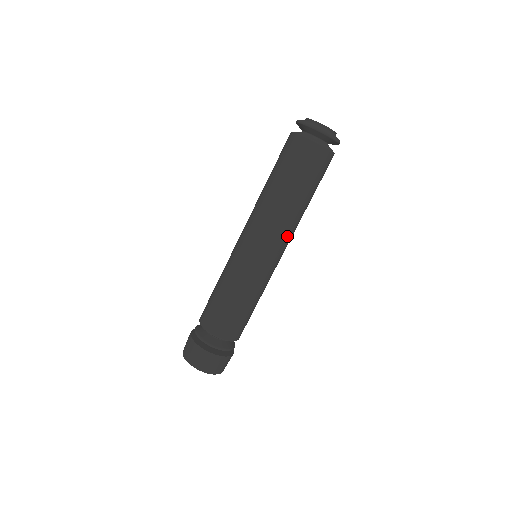
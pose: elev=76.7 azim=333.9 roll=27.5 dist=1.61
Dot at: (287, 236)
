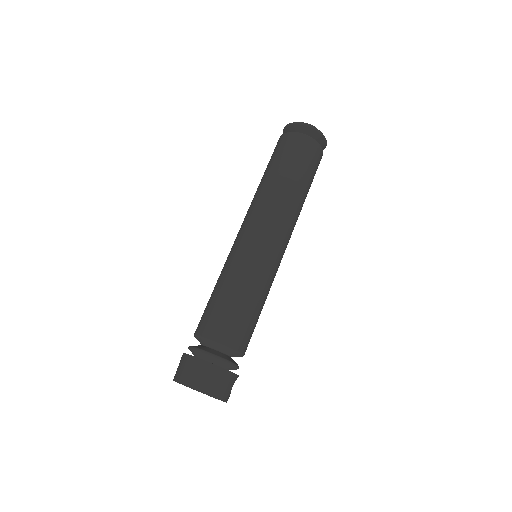
Dot at: (265, 212)
